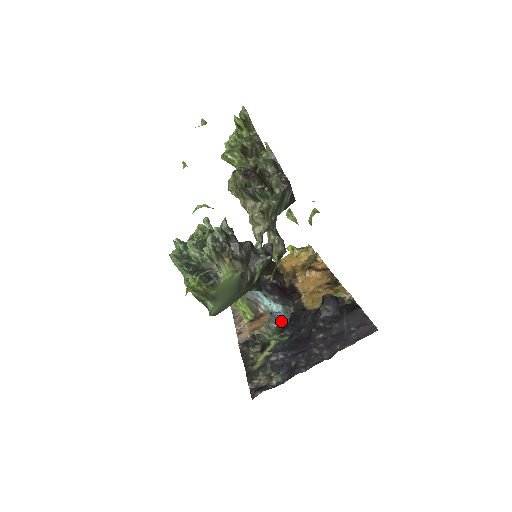
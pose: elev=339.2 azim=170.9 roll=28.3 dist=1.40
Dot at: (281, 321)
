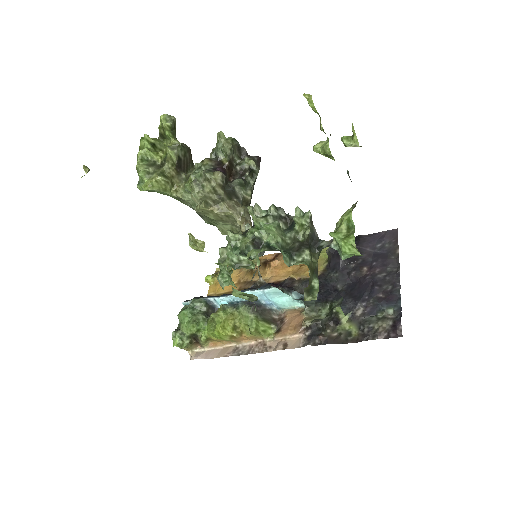
Dot at: occluded
